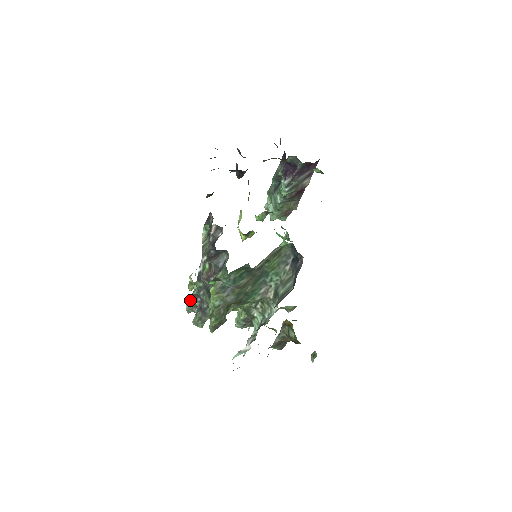
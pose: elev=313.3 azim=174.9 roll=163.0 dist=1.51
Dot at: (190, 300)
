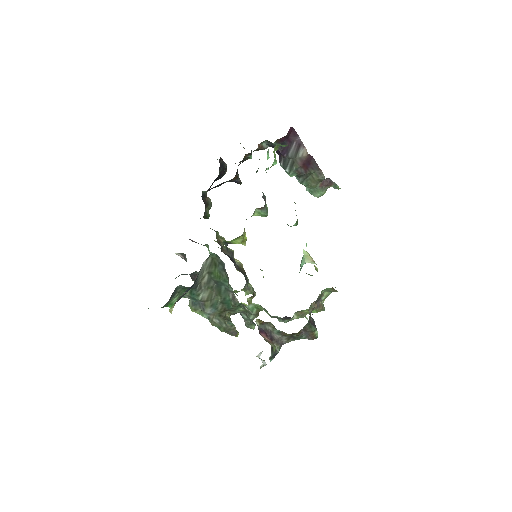
Dot at: occluded
